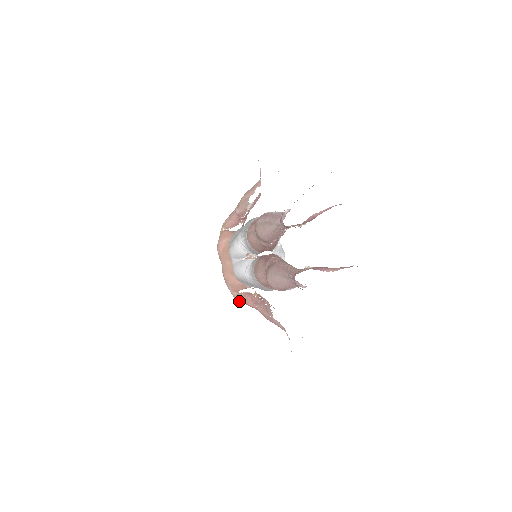
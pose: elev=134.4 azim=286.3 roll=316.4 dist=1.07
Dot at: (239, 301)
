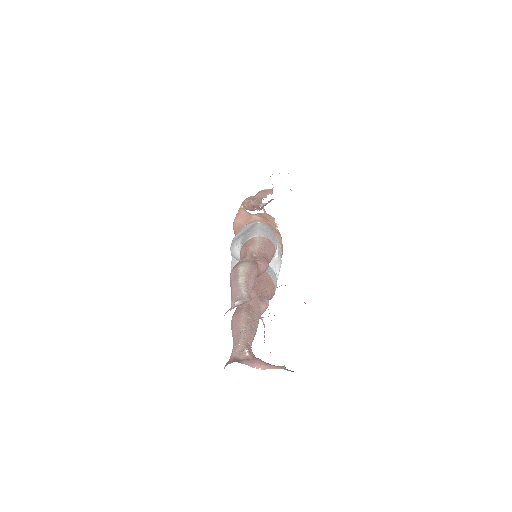
Dot at: occluded
